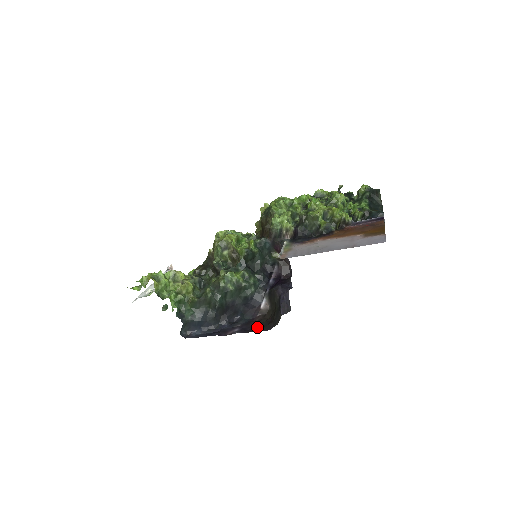
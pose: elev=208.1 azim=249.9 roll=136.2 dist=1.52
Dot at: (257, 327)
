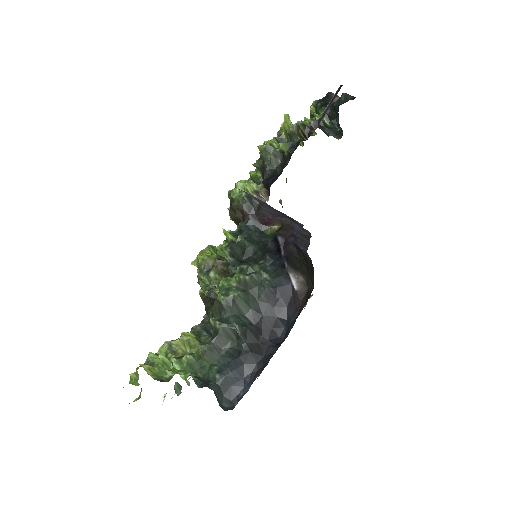
Dot at: occluded
